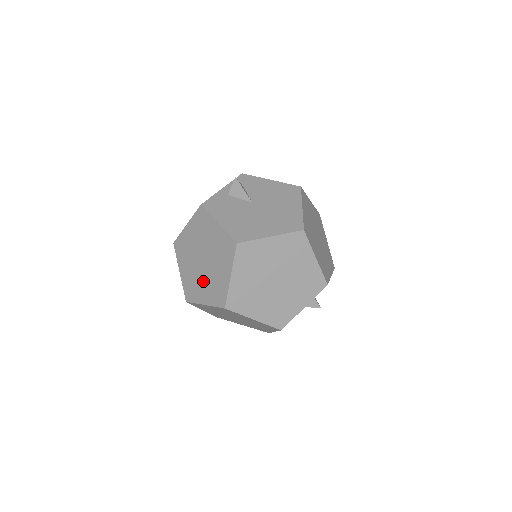
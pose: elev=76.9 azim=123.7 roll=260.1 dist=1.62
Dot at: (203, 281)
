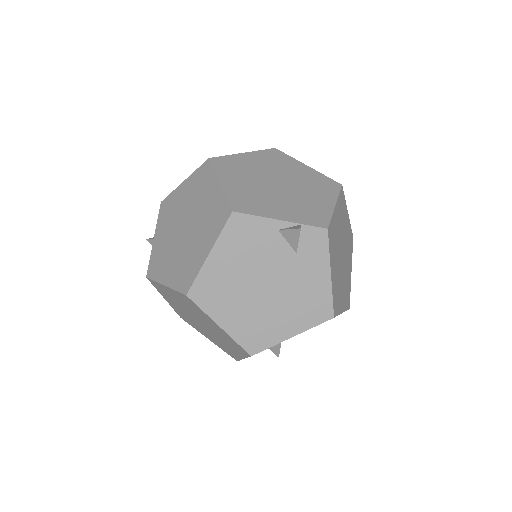
Dot at: occluded
